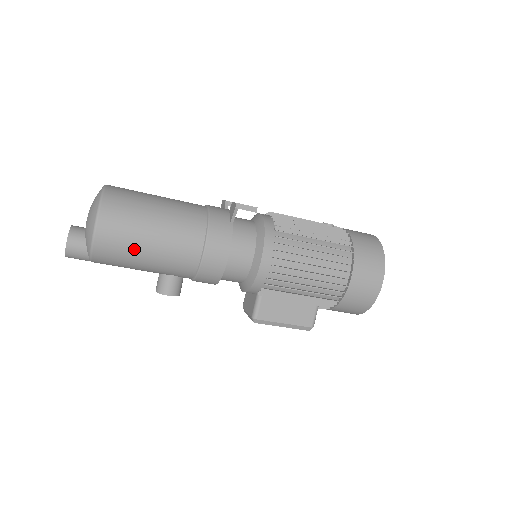
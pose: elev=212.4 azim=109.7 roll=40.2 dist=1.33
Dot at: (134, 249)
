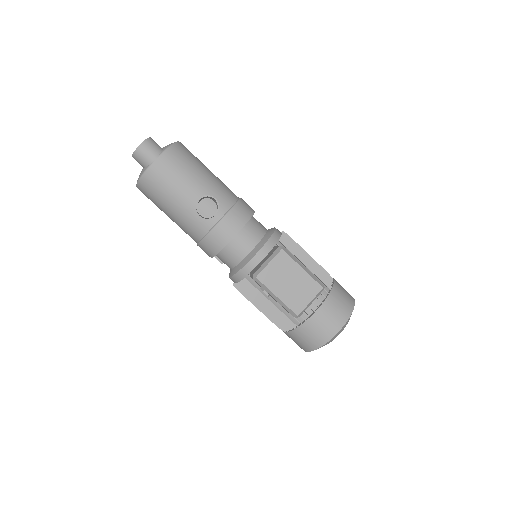
Dot at: (201, 163)
